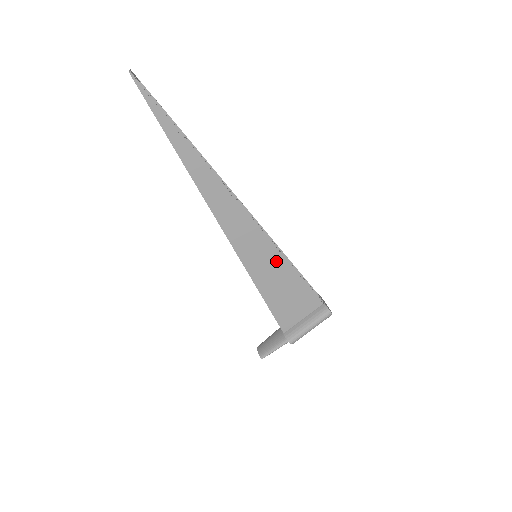
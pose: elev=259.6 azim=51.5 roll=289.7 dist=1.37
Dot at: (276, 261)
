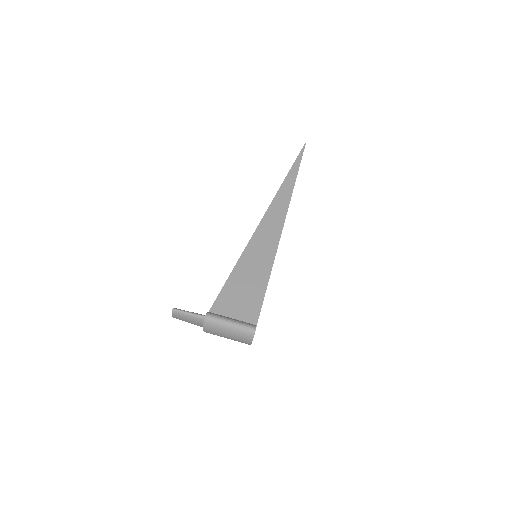
Dot at: (265, 265)
